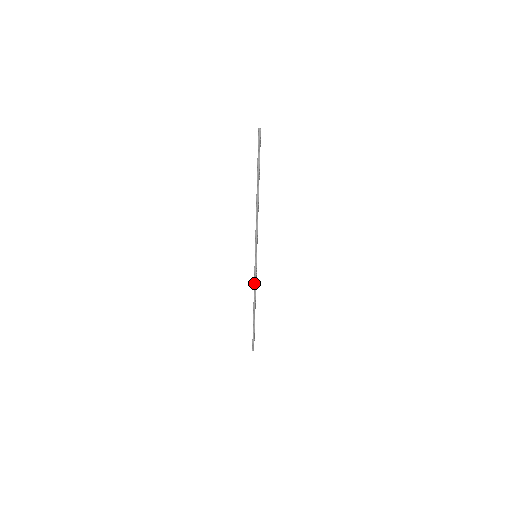
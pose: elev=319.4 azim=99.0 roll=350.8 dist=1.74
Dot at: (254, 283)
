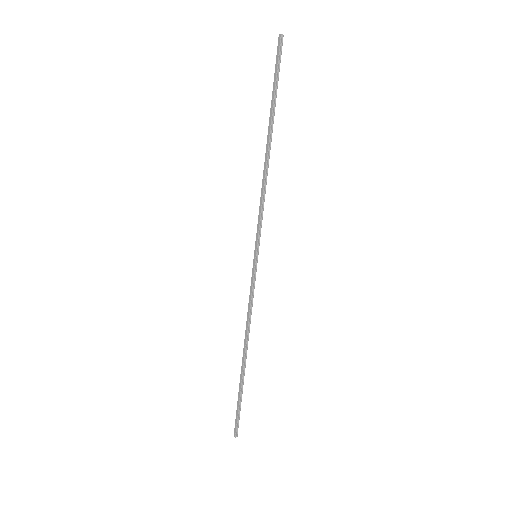
Dot at: (250, 306)
